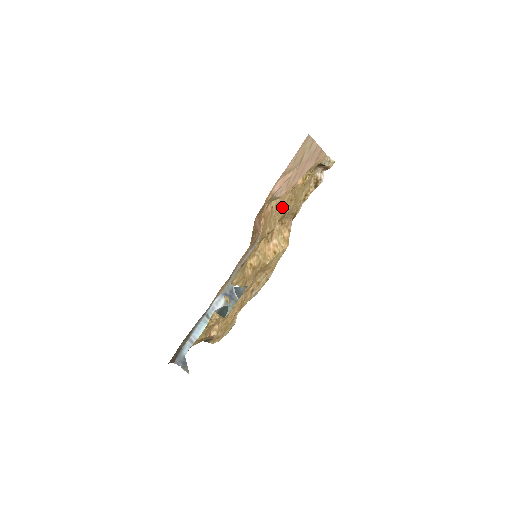
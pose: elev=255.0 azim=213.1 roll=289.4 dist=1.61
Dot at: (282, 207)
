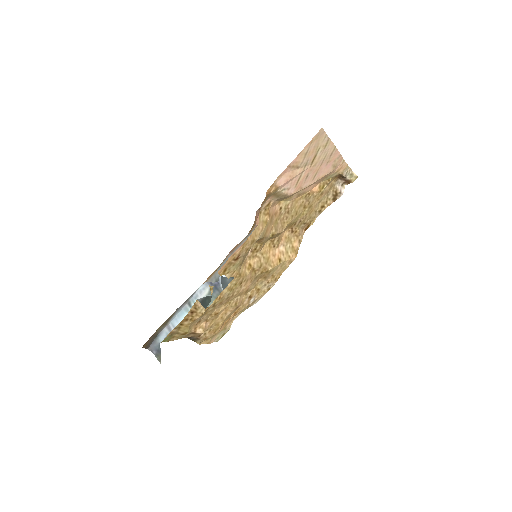
Dot at: (293, 211)
